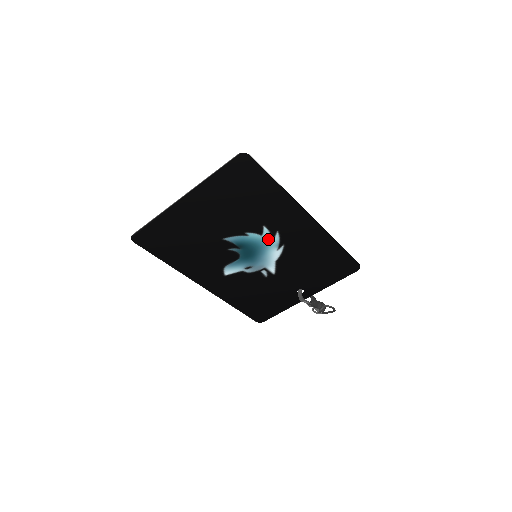
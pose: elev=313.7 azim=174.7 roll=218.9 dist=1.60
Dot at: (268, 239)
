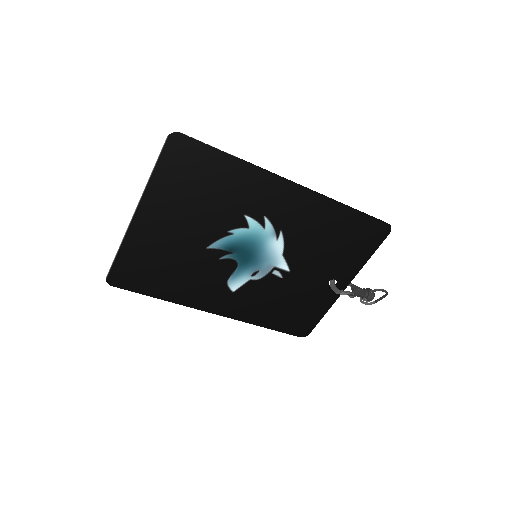
Dot at: (259, 230)
